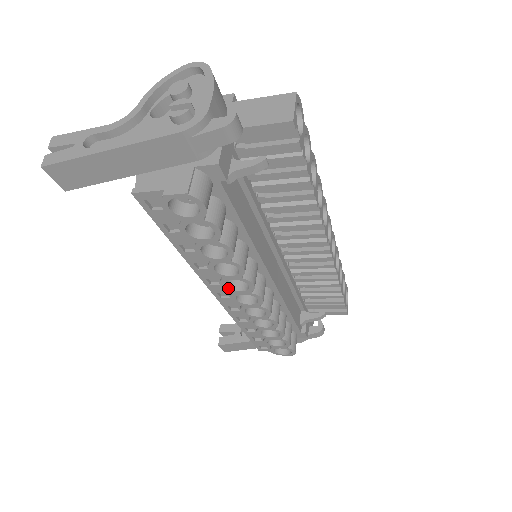
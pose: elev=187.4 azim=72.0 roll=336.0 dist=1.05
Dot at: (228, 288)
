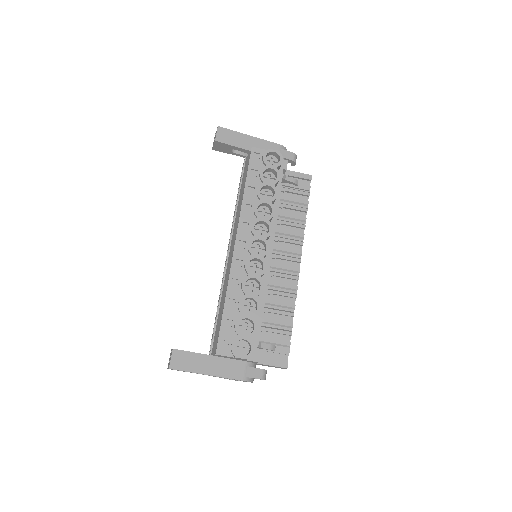
Dot at: (254, 230)
